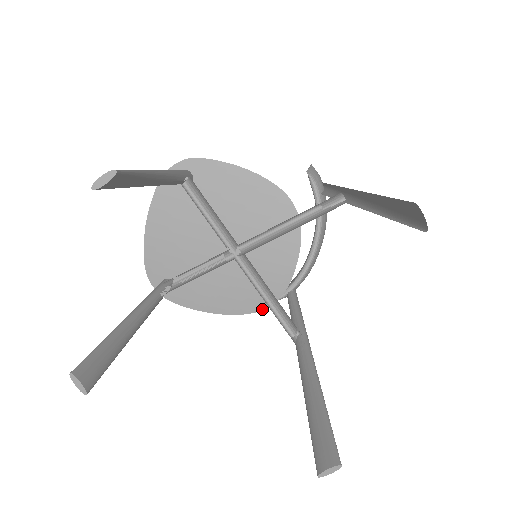
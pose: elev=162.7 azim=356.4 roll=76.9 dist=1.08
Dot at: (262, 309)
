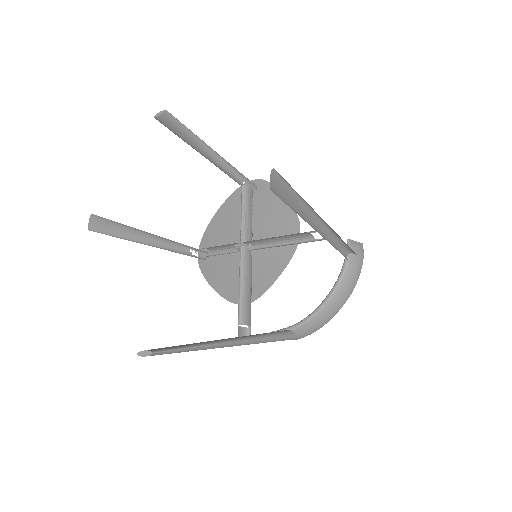
Dot at: occluded
